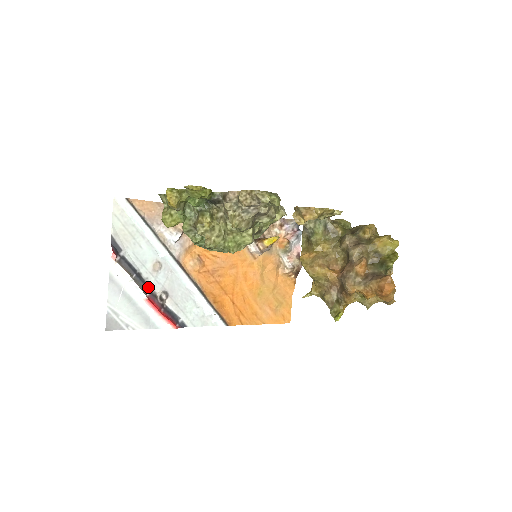
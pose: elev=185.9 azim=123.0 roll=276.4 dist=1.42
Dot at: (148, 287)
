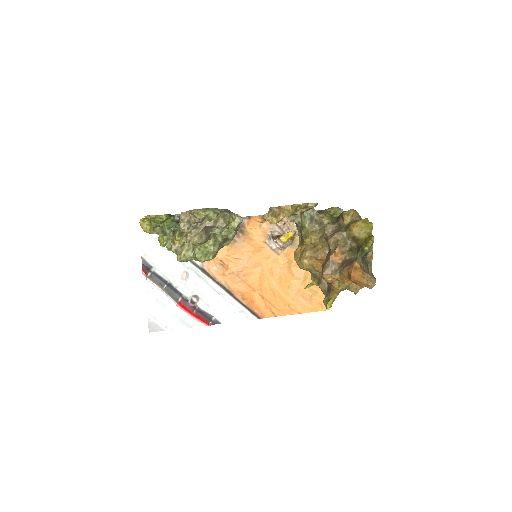
Dot at: (179, 294)
